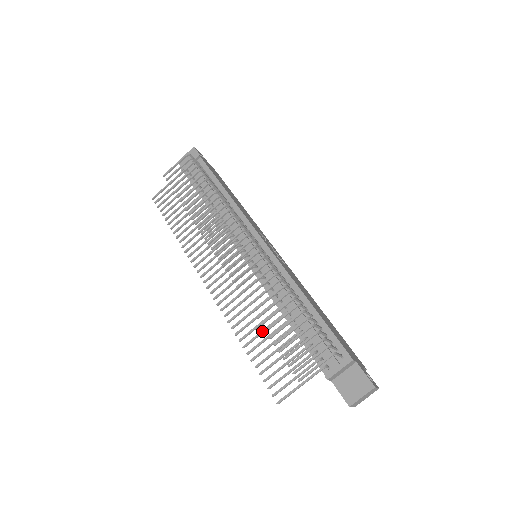
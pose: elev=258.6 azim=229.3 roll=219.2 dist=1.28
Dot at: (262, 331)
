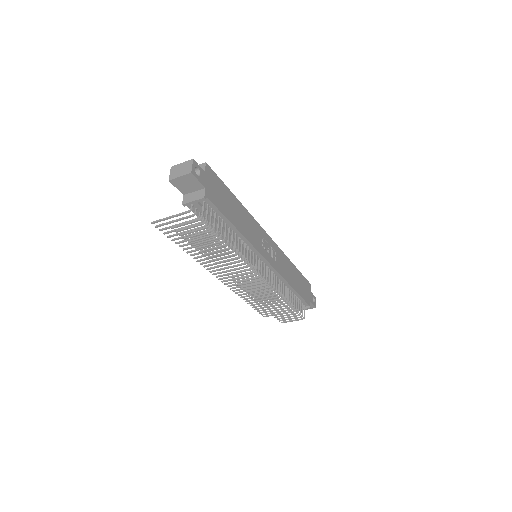
Dot at: (260, 299)
